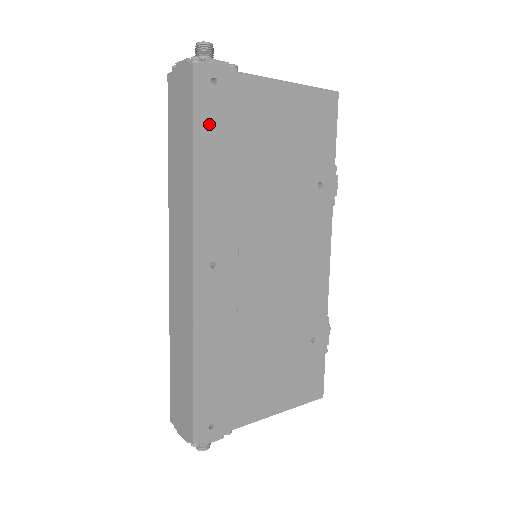
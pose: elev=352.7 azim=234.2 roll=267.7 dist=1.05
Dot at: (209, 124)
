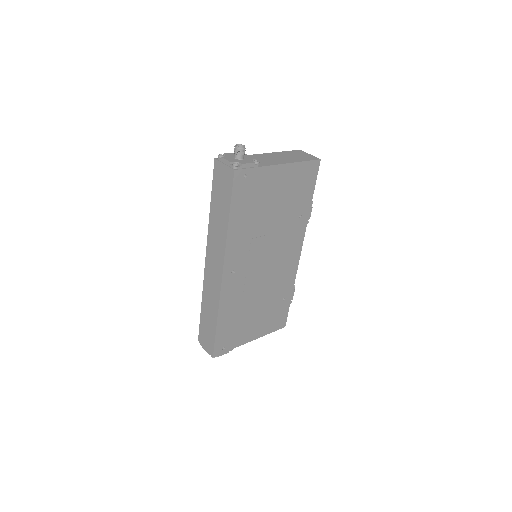
Dot at: (240, 200)
